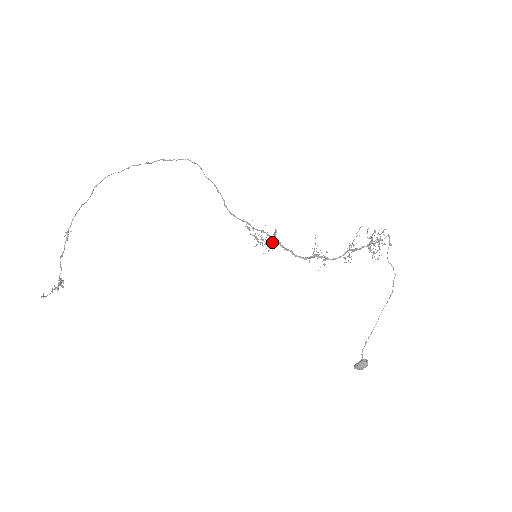
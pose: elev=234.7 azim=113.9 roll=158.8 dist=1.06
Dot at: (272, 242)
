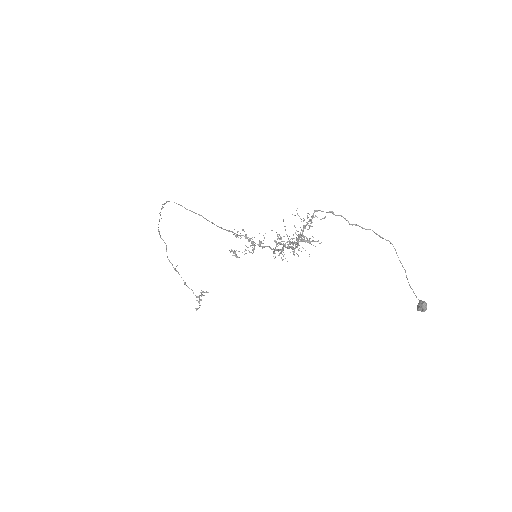
Dot at: (253, 245)
